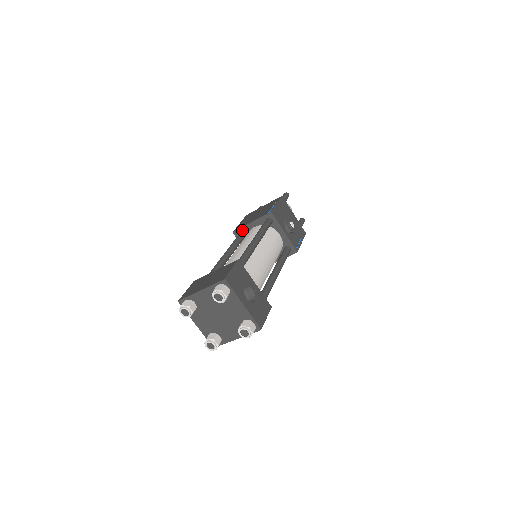
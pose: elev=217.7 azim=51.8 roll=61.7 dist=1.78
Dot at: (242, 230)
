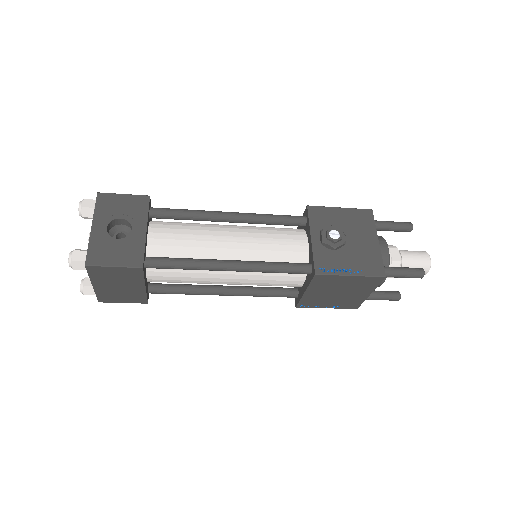
Dot at: occluded
